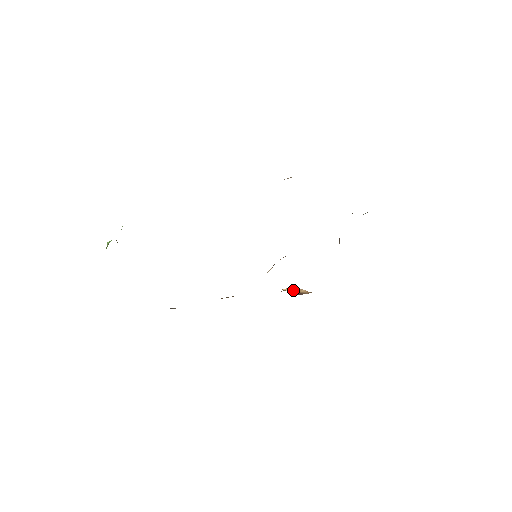
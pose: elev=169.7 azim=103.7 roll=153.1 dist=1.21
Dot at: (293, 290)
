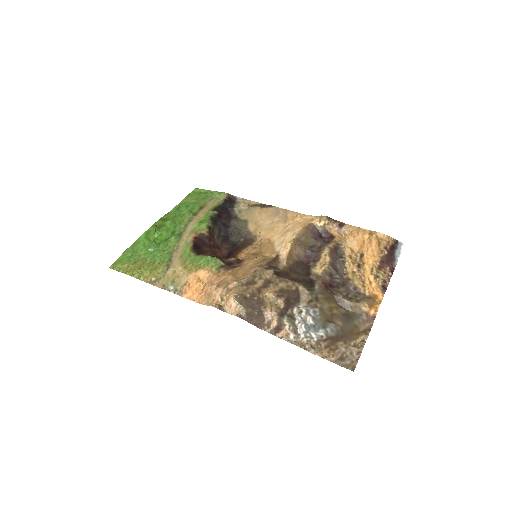
Dot at: (326, 226)
